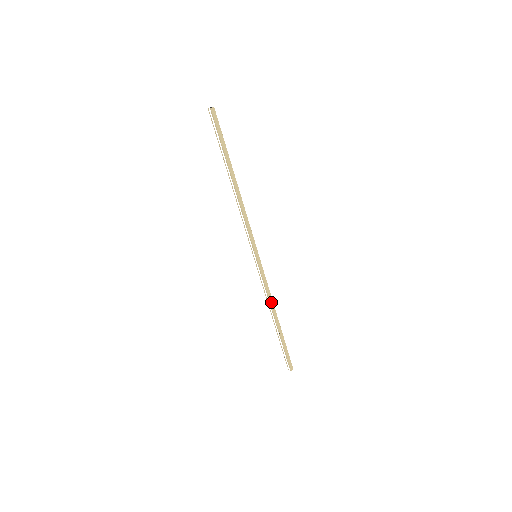
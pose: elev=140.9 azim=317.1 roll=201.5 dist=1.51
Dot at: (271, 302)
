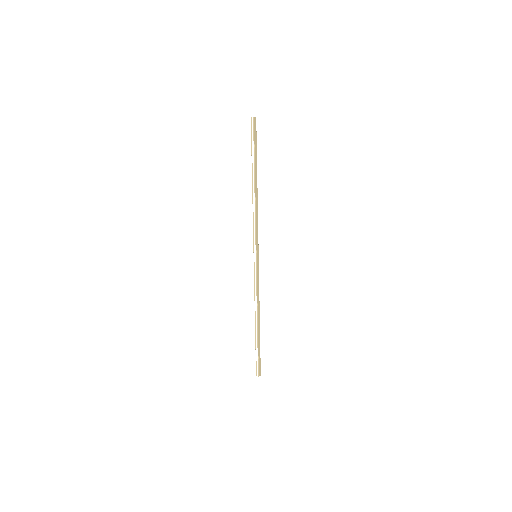
Dot at: (258, 303)
